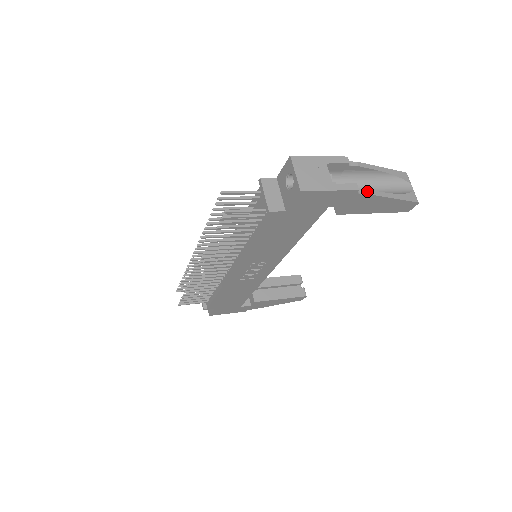
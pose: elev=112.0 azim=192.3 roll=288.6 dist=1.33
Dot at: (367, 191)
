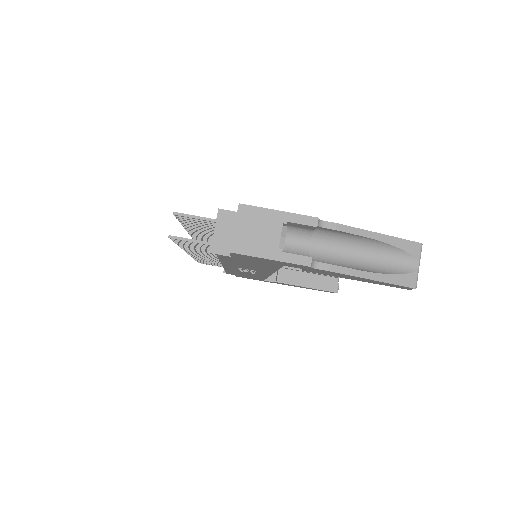
Dot at: (329, 266)
